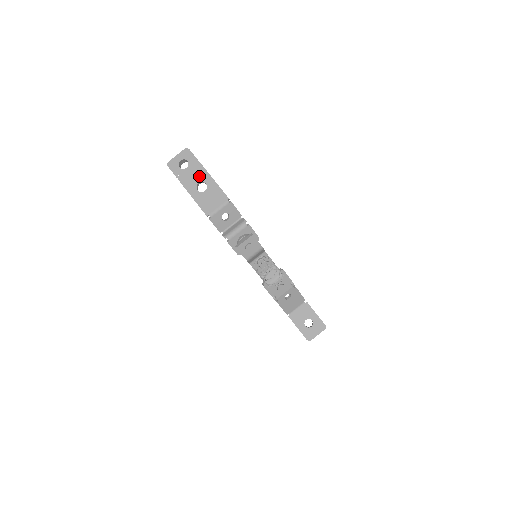
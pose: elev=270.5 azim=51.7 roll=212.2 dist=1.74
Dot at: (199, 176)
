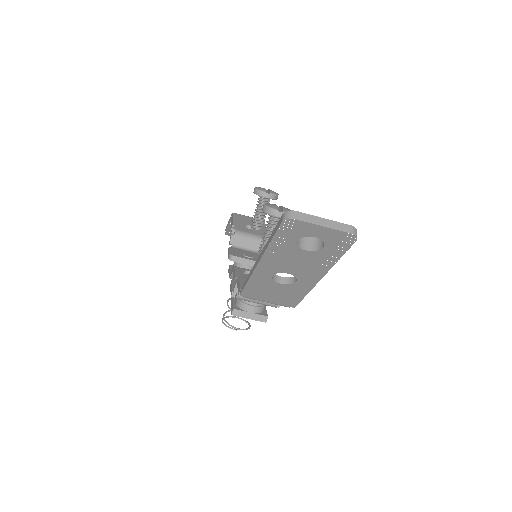
Dot at: (303, 271)
